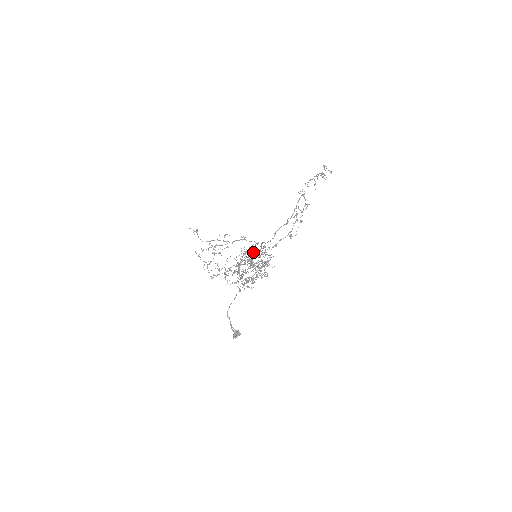
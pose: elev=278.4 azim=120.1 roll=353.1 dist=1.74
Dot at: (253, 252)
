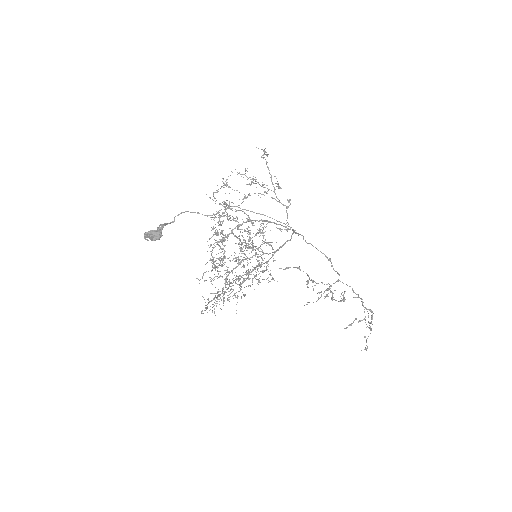
Dot at: (278, 224)
